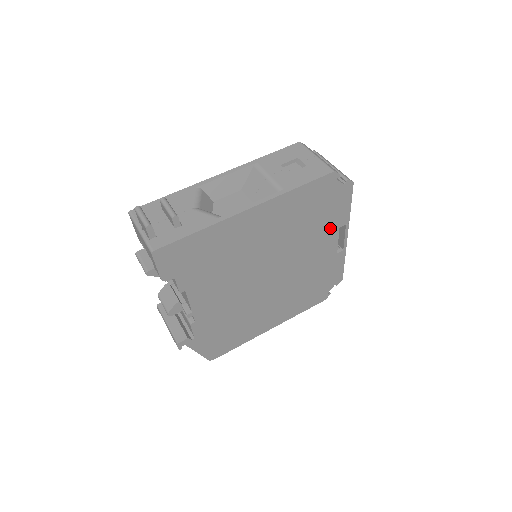
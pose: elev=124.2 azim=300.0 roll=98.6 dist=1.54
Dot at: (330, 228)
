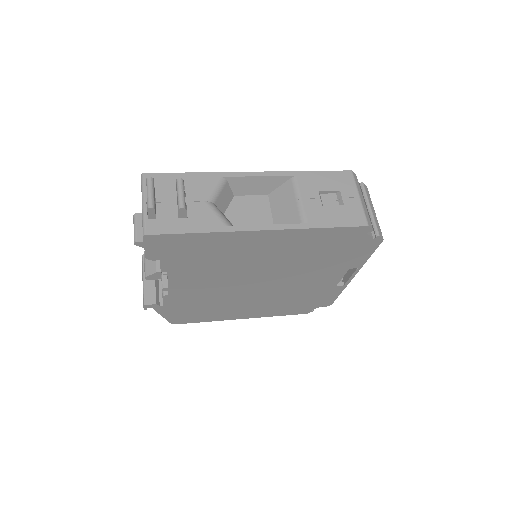
Dot at: (340, 266)
